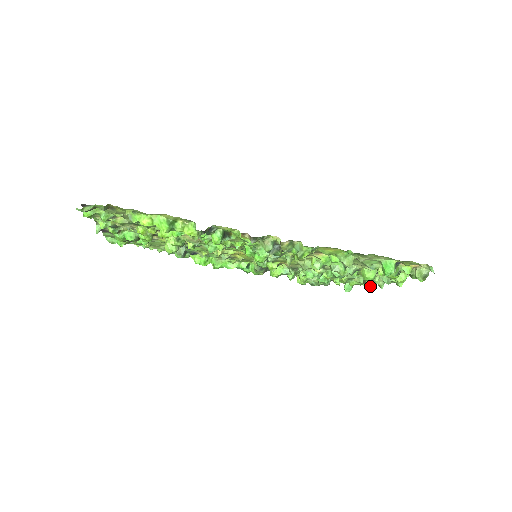
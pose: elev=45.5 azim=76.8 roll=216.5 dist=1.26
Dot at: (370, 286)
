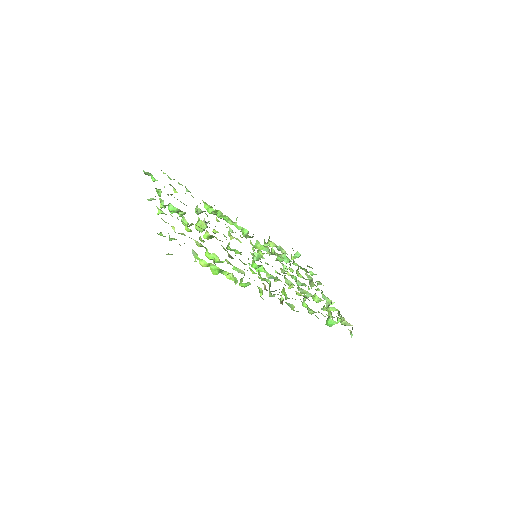
Dot at: occluded
